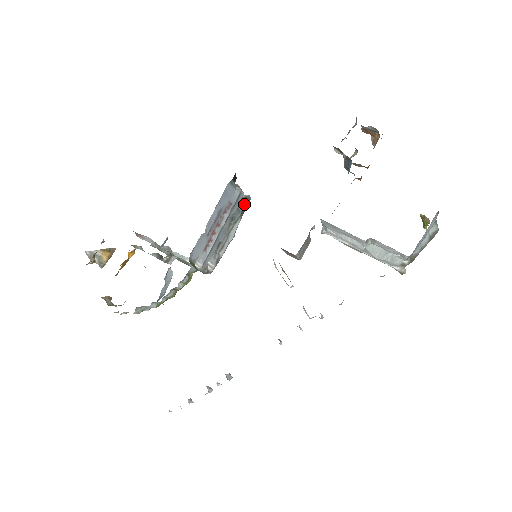
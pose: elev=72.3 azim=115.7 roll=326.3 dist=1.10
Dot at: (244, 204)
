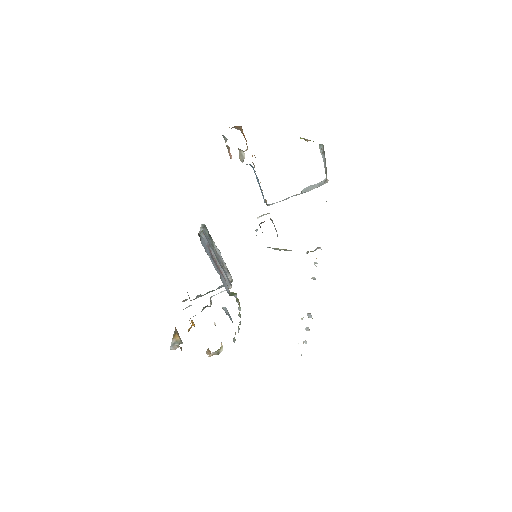
Dot at: (206, 232)
